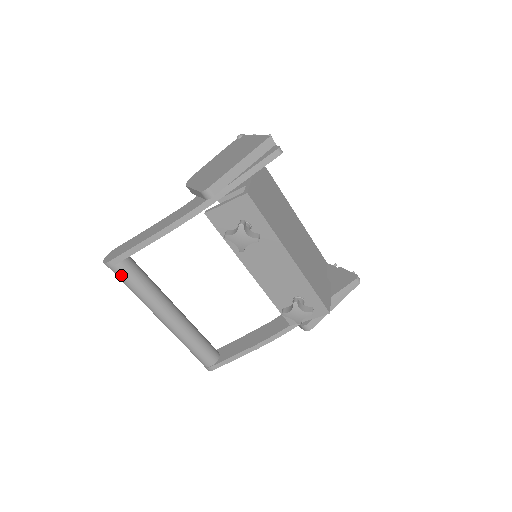
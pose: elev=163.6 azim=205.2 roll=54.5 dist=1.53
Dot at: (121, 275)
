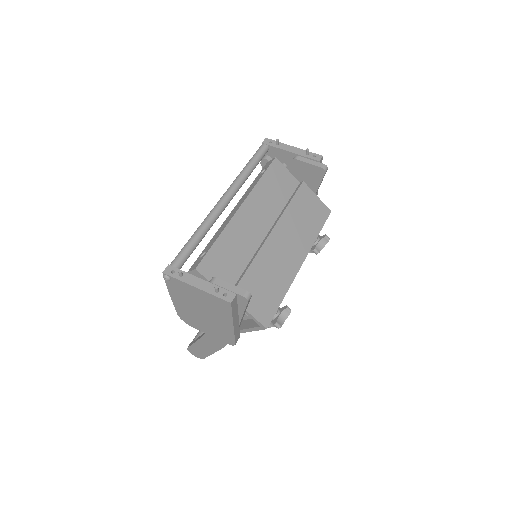
Dot at: occluded
